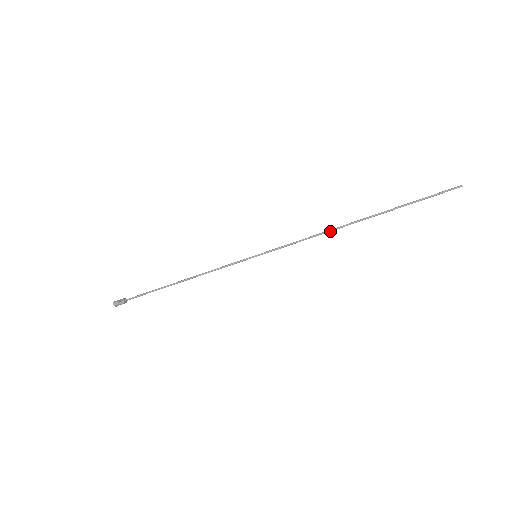
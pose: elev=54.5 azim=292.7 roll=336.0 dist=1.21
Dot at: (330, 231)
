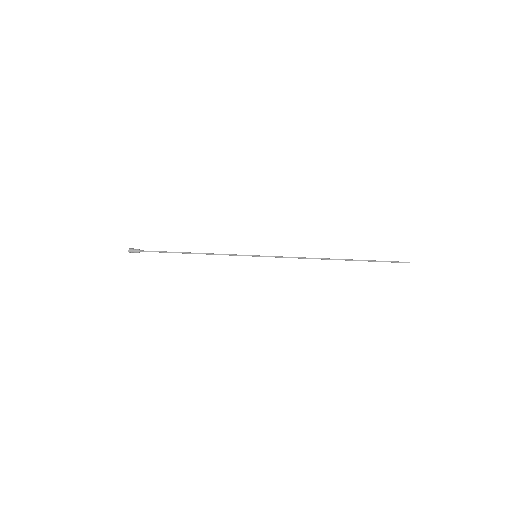
Dot at: occluded
